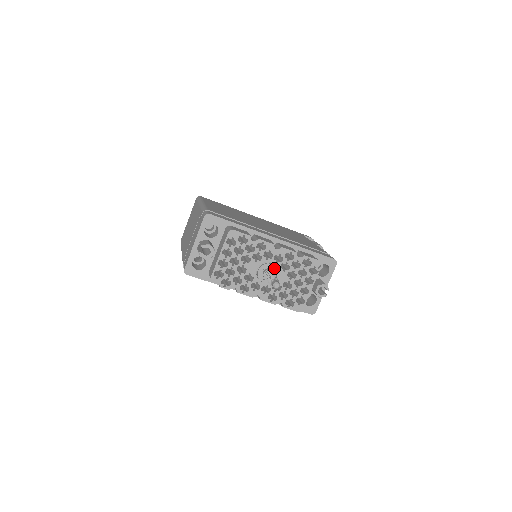
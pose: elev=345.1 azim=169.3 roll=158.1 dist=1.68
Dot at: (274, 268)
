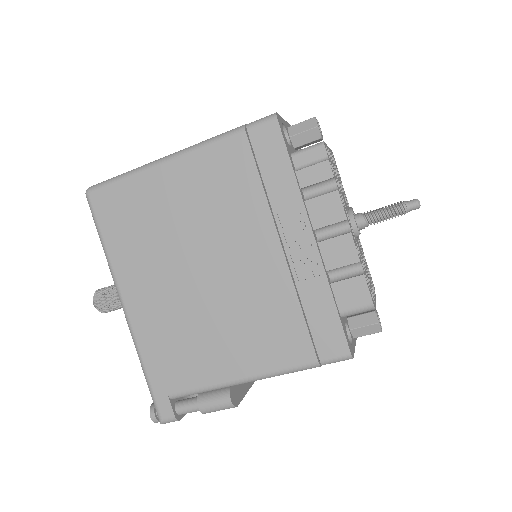
Dot at: occluded
